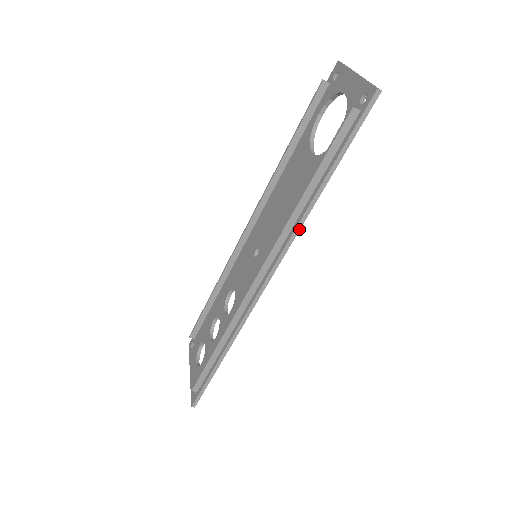
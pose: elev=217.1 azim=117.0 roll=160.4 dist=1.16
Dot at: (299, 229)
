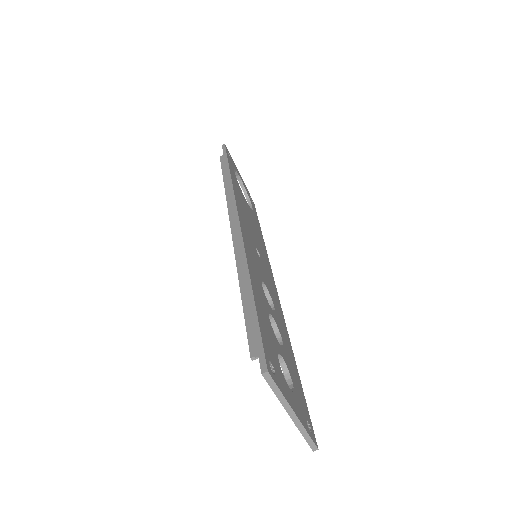
Dot at: (232, 187)
